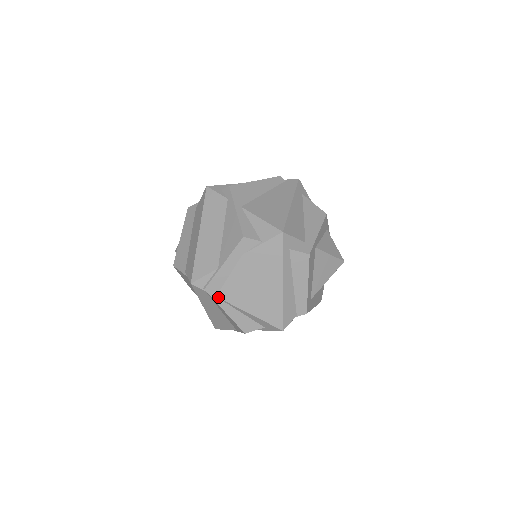
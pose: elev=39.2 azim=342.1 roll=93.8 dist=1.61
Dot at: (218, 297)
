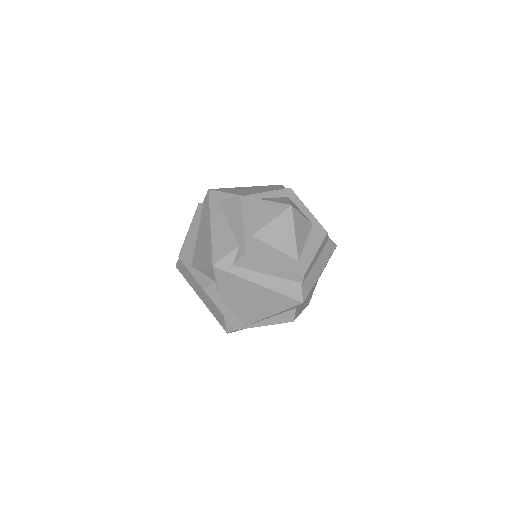
Dot at: (247, 325)
